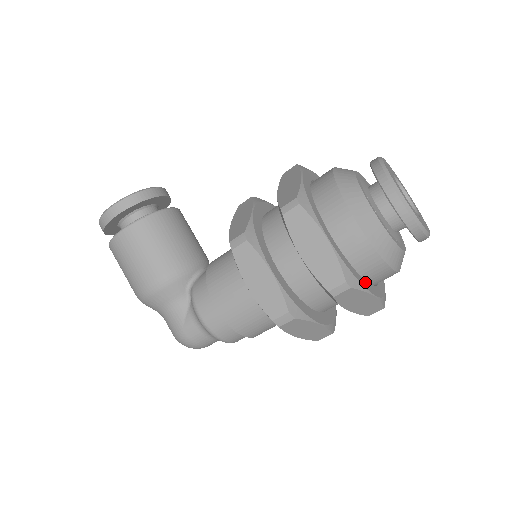
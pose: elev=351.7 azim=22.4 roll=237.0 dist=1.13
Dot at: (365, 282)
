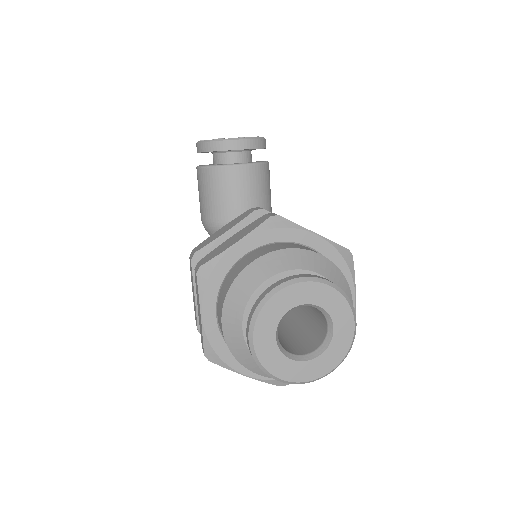
Dot at: occluded
